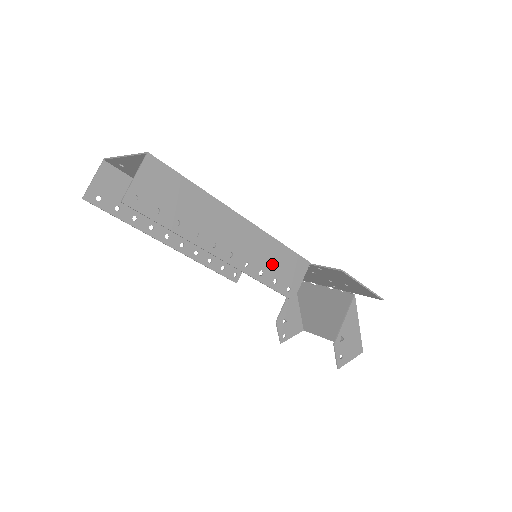
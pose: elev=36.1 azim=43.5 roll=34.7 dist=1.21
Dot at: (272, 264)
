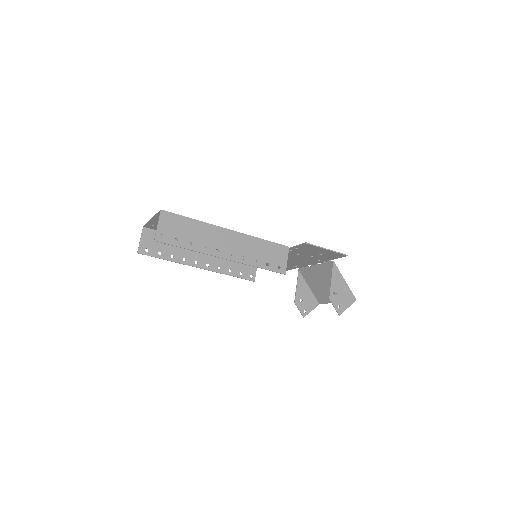
Dot at: (261, 254)
